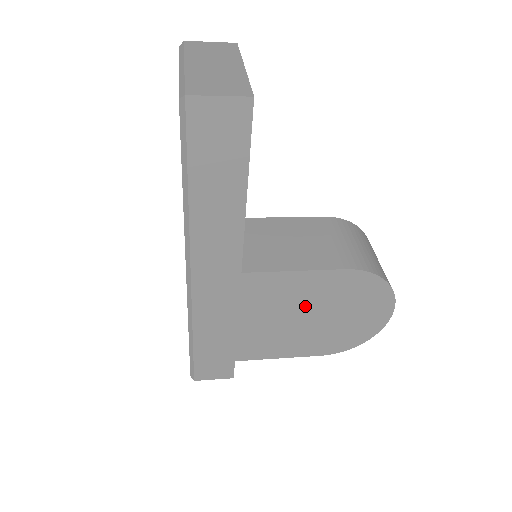
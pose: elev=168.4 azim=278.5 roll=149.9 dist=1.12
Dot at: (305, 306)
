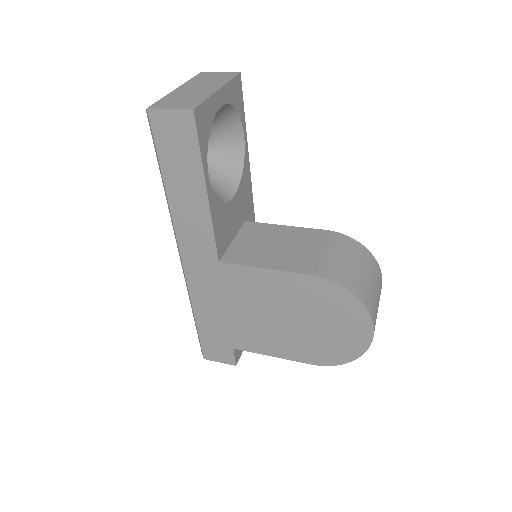
Dot at: (282, 306)
